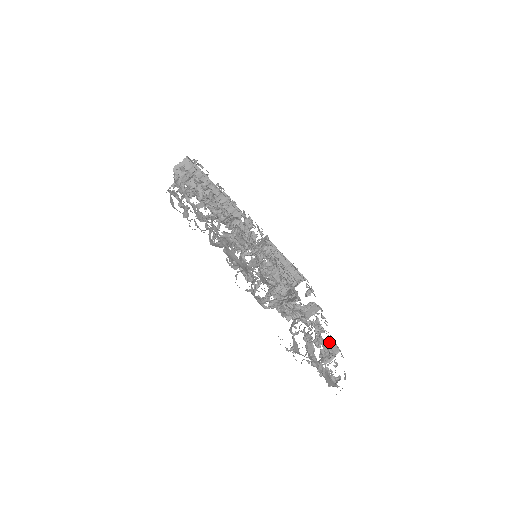
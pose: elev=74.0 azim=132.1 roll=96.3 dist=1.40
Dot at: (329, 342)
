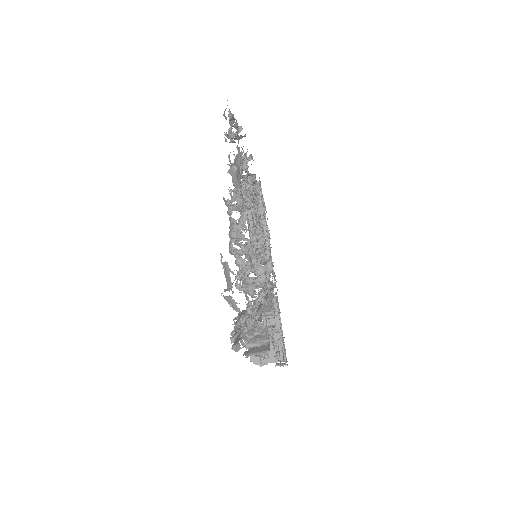
Dot at: occluded
